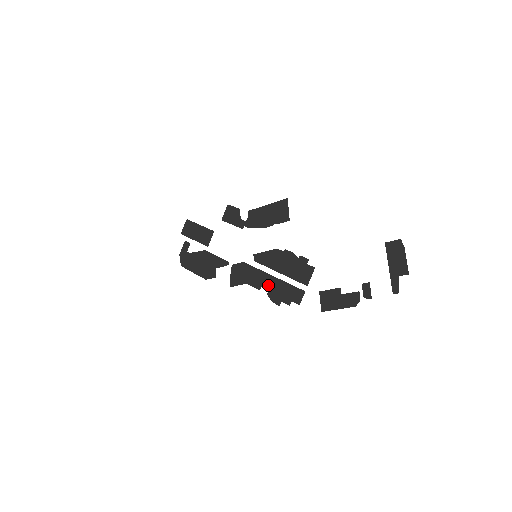
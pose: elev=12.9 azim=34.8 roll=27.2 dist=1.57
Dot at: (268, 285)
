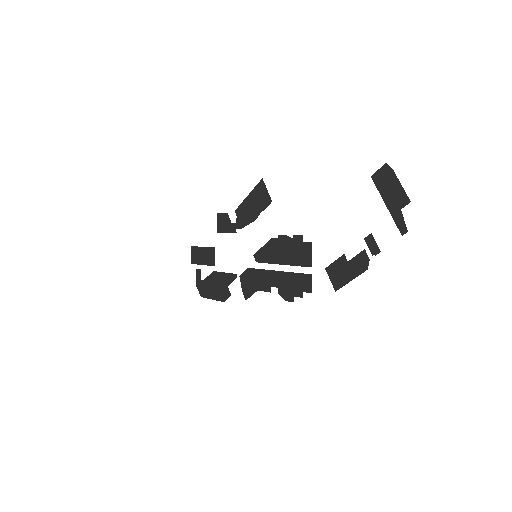
Dot at: (276, 283)
